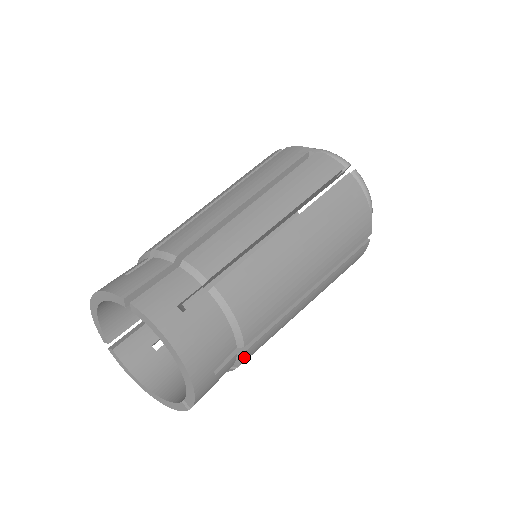
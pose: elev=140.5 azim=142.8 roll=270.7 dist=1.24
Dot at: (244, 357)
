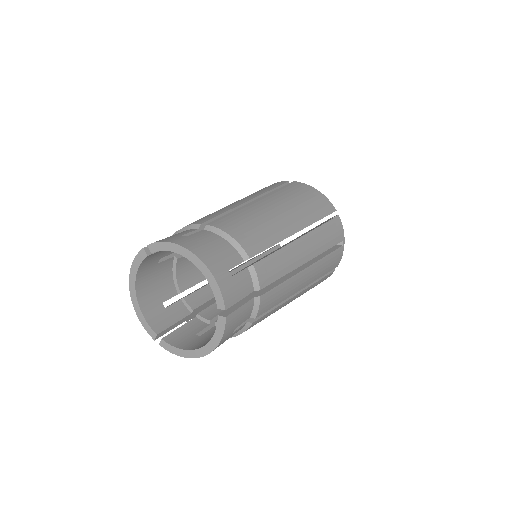
Dot at: (257, 272)
